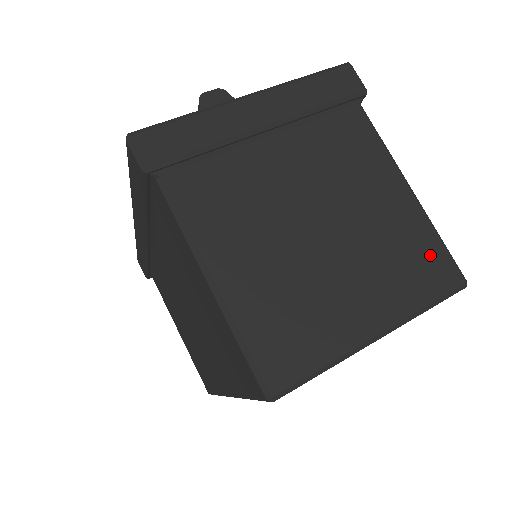
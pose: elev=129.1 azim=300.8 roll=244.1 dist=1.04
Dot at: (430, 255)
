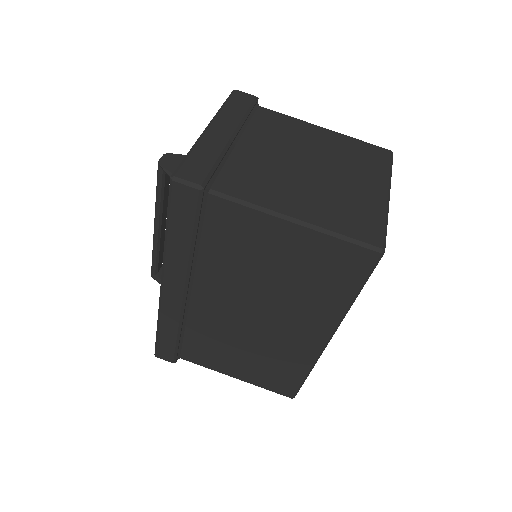
Dot at: (365, 149)
